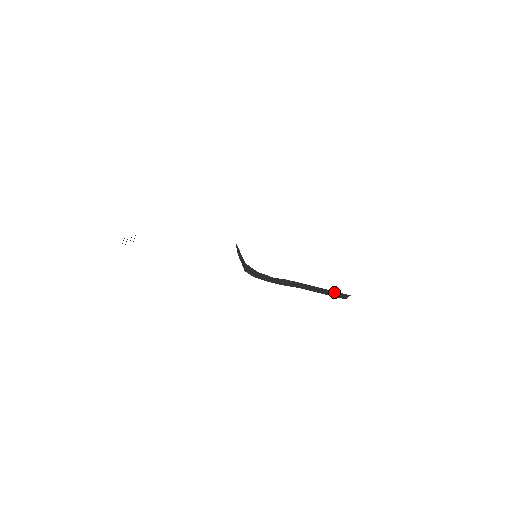
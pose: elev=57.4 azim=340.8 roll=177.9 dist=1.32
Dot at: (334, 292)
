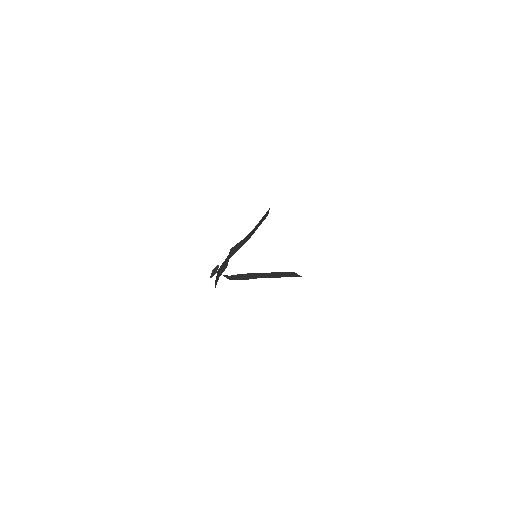
Dot at: (280, 273)
